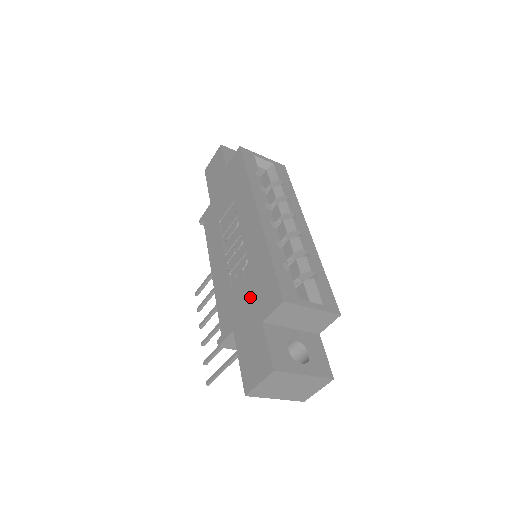
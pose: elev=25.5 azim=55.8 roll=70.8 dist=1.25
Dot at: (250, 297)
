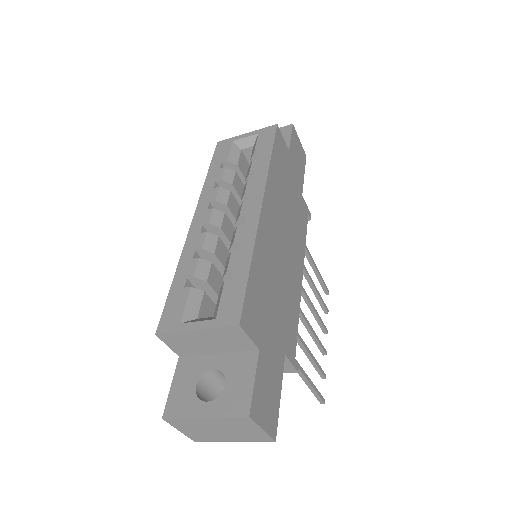
Dot at: occluded
